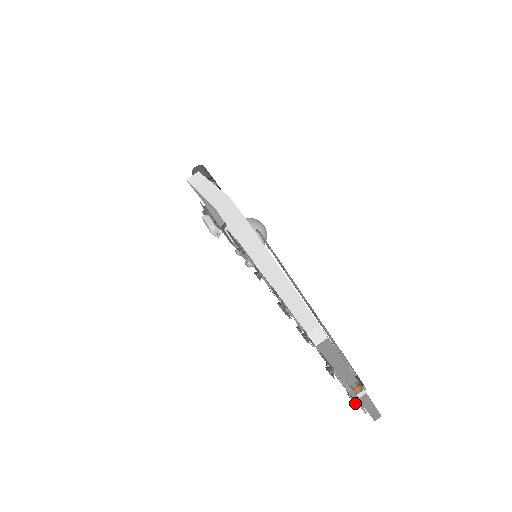
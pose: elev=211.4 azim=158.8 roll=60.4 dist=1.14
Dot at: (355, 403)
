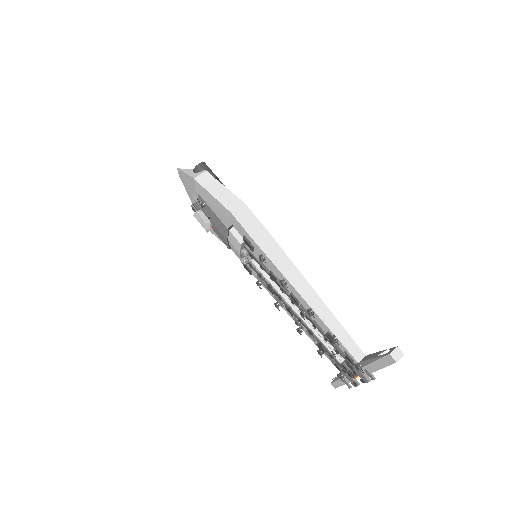
Dot at: (344, 382)
